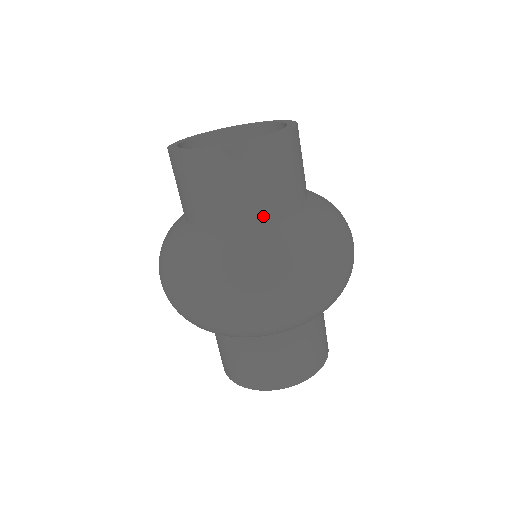
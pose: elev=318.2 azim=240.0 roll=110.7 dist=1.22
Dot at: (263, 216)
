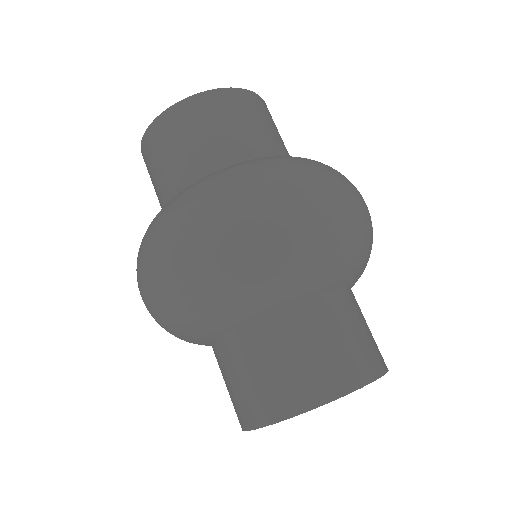
Dot at: (246, 156)
